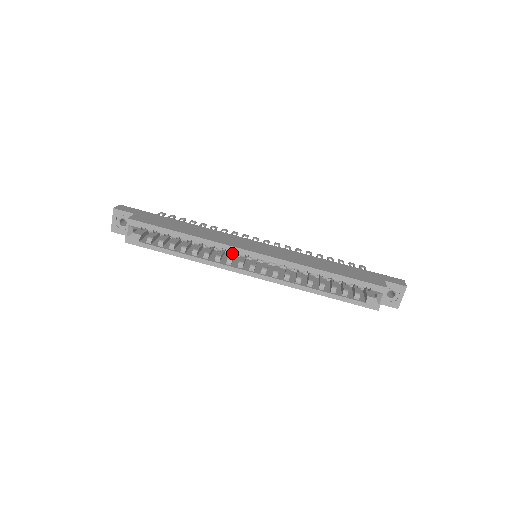
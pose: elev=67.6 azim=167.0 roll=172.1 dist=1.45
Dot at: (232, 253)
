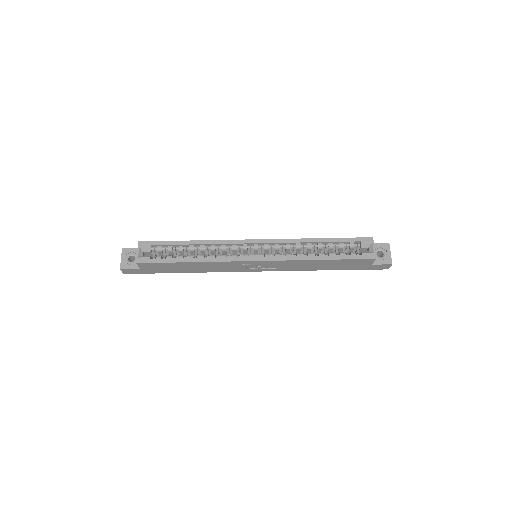
Dot at: (235, 247)
